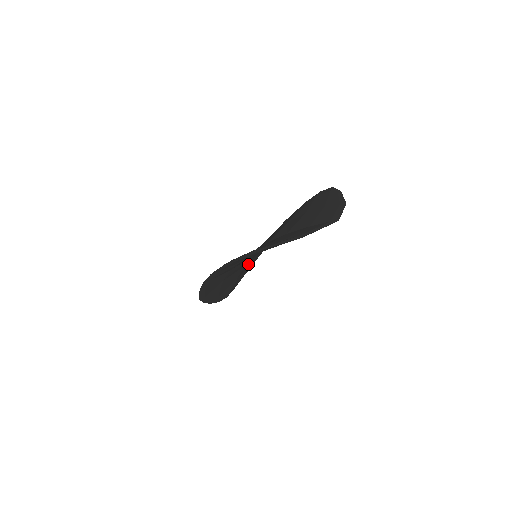
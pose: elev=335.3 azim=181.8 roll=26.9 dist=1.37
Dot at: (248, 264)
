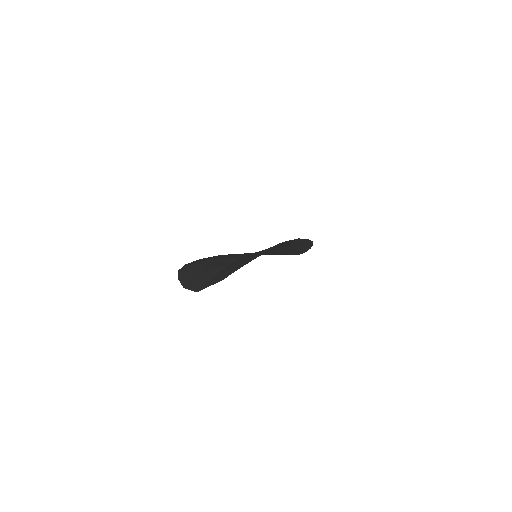
Dot at: (278, 251)
